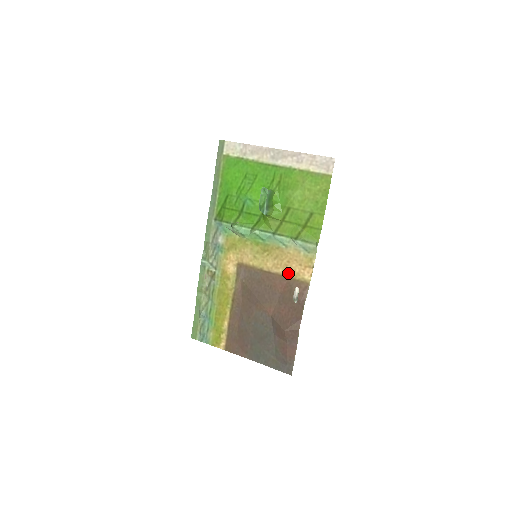
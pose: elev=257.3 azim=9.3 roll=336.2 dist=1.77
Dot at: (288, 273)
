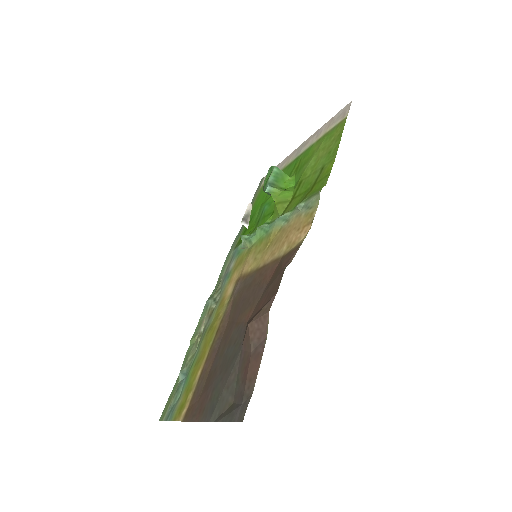
Dot at: (283, 251)
